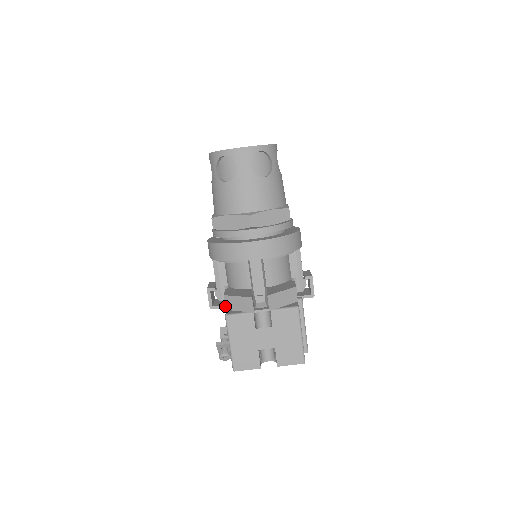
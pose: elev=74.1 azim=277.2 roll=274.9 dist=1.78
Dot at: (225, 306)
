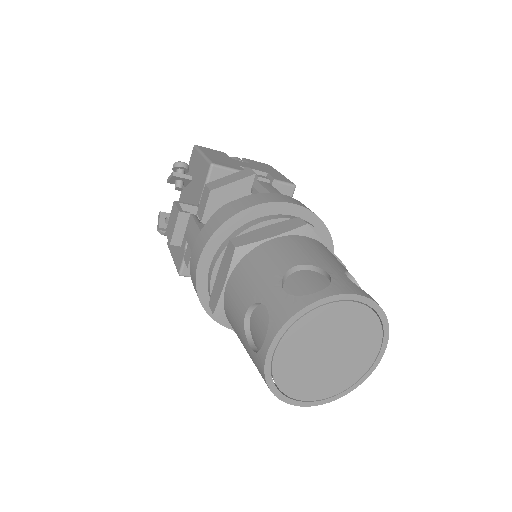
Dot at: (184, 261)
